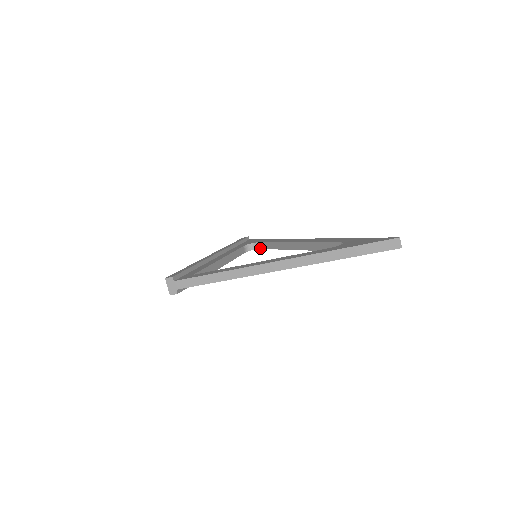
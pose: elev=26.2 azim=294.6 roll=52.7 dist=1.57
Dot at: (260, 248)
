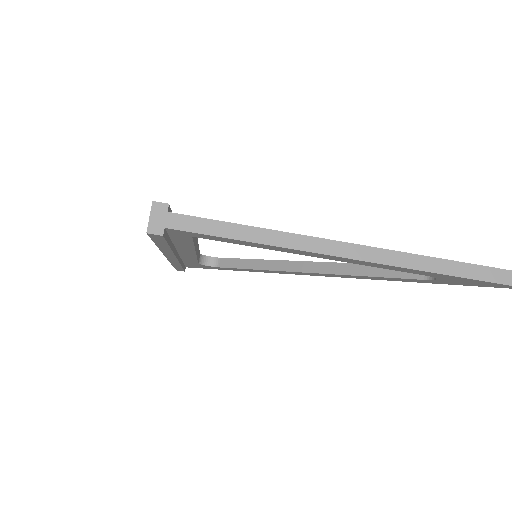
Dot at: (220, 266)
